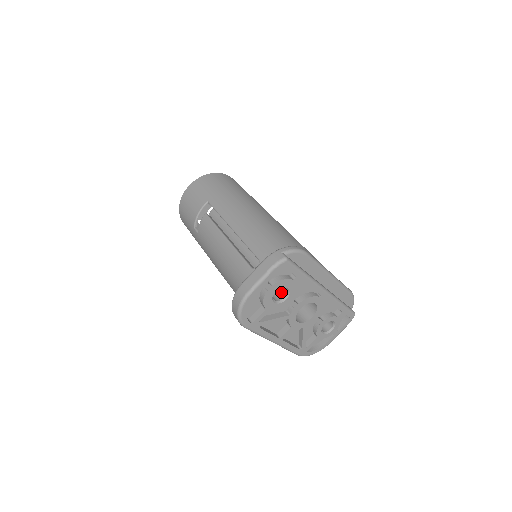
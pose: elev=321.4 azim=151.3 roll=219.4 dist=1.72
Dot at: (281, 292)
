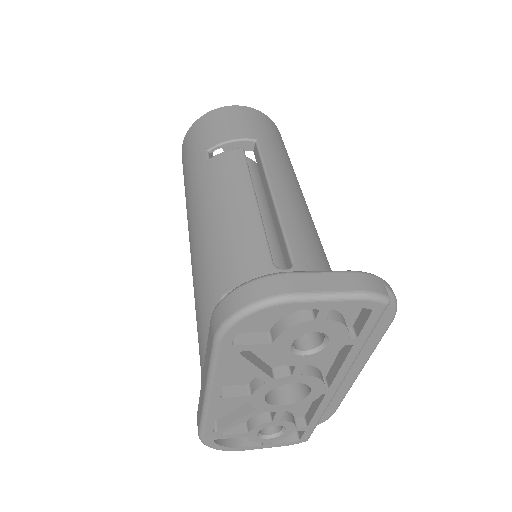
Dot at: (303, 337)
